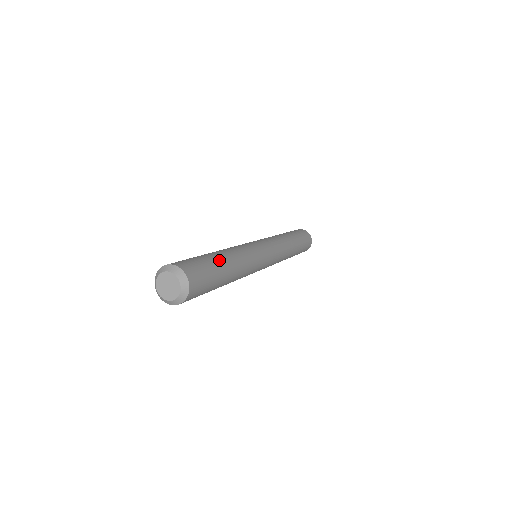
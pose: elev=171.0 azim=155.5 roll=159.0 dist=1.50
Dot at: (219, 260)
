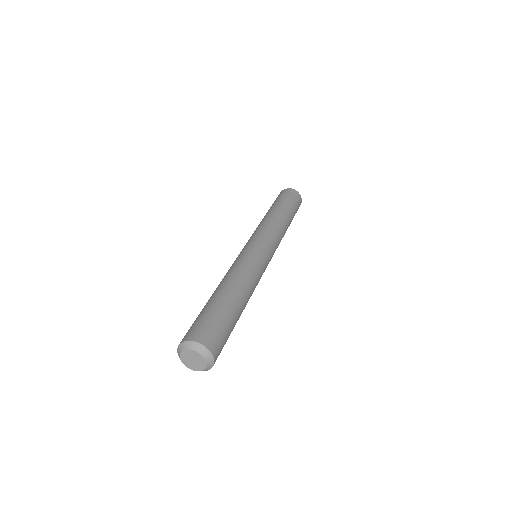
Dot at: (238, 318)
